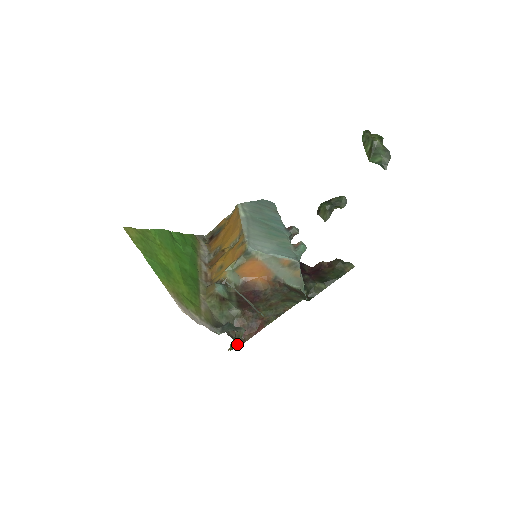
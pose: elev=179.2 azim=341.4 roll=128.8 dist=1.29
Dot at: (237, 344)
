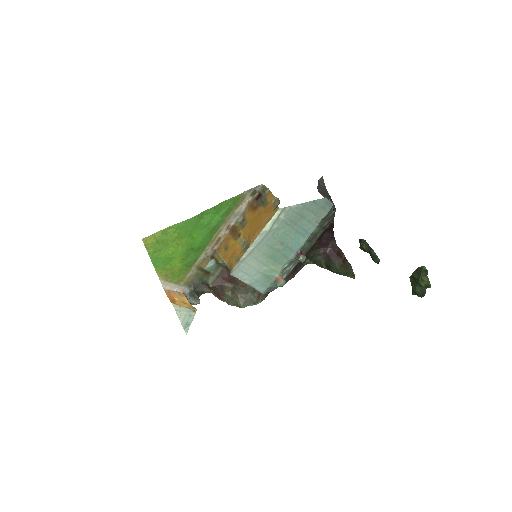
Dot at: occluded
